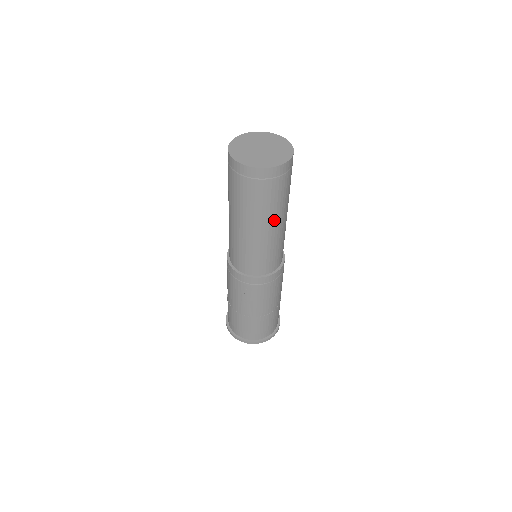
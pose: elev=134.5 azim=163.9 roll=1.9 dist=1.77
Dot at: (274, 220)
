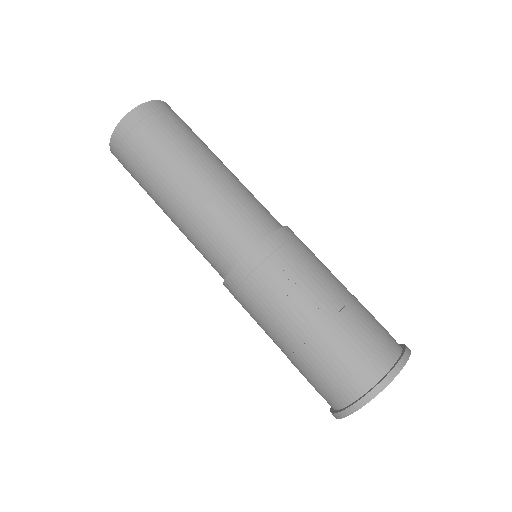
Dot at: (209, 157)
